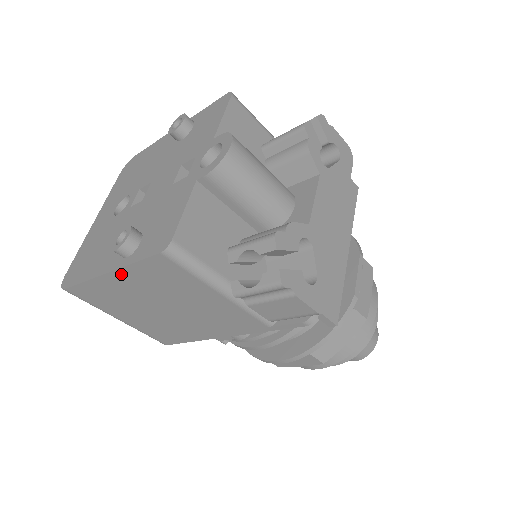
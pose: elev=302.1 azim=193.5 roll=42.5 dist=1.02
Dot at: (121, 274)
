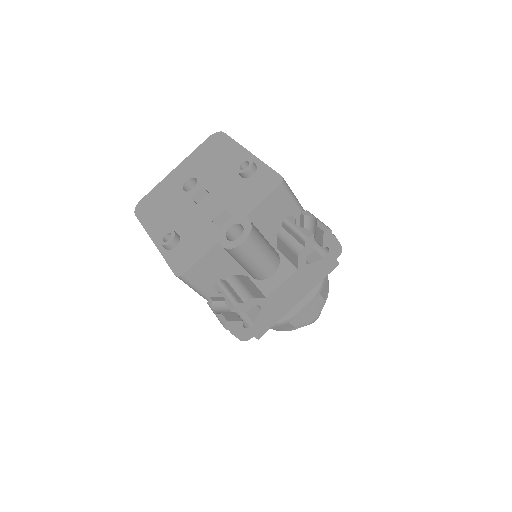
Dot at: occluded
